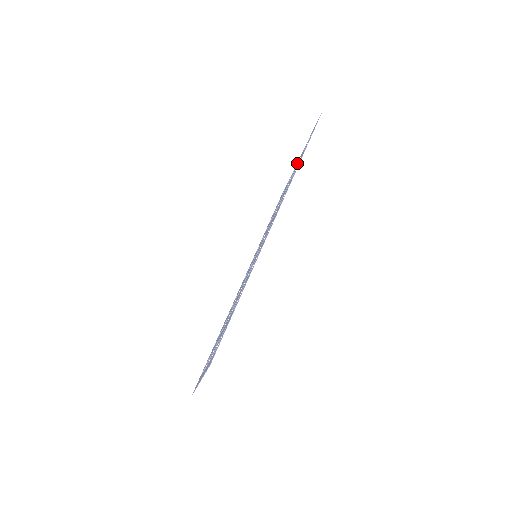
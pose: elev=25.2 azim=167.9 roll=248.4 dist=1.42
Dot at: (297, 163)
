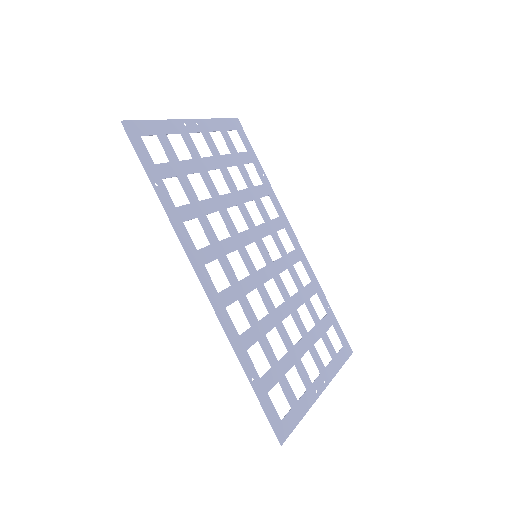
Dot at: occluded
